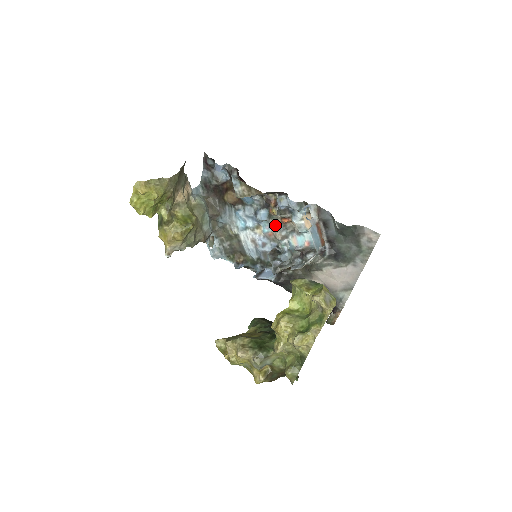
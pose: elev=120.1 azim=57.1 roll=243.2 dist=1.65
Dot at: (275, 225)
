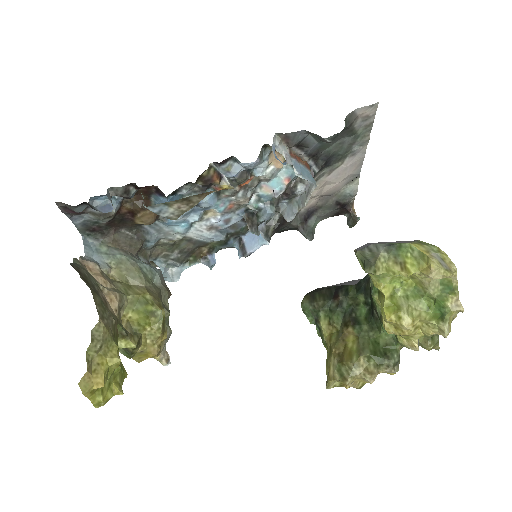
Dot at: (233, 196)
